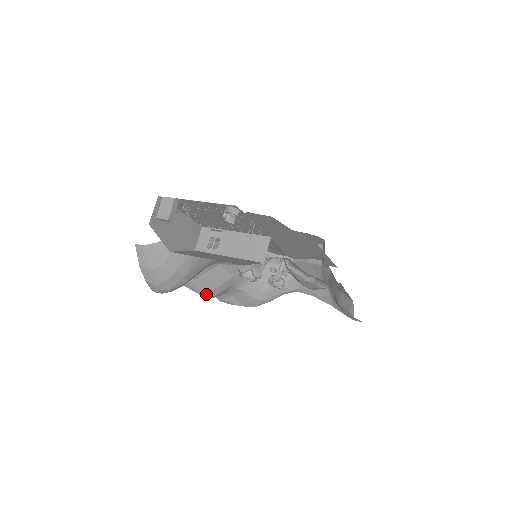
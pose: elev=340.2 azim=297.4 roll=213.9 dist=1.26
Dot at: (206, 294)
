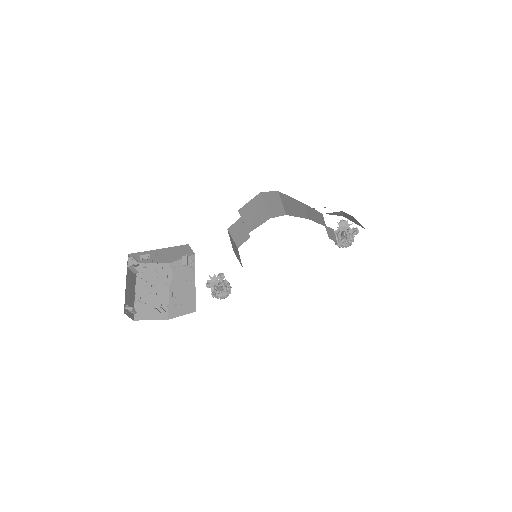
Dot at: occluded
